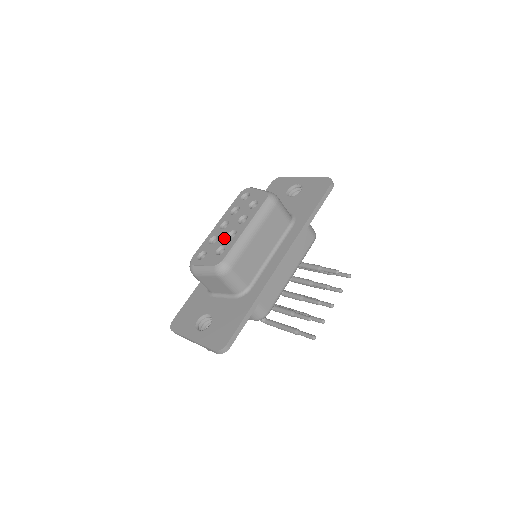
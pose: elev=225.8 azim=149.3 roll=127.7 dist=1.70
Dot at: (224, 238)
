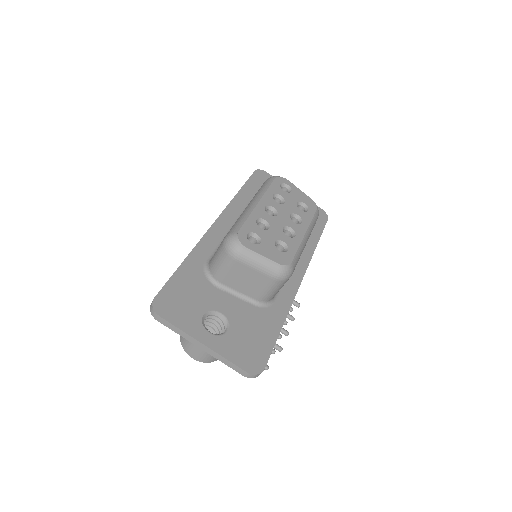
Dot at: (280, 231)
